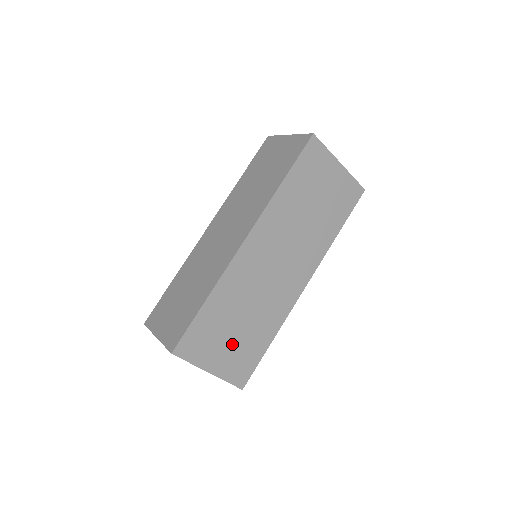
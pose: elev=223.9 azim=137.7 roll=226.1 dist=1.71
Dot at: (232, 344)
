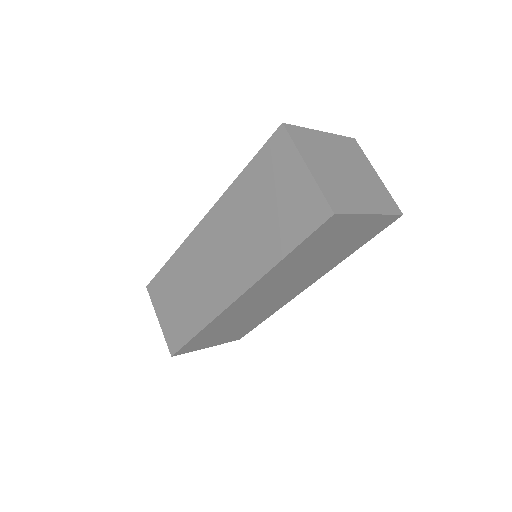
Dot at: (227, 333)
